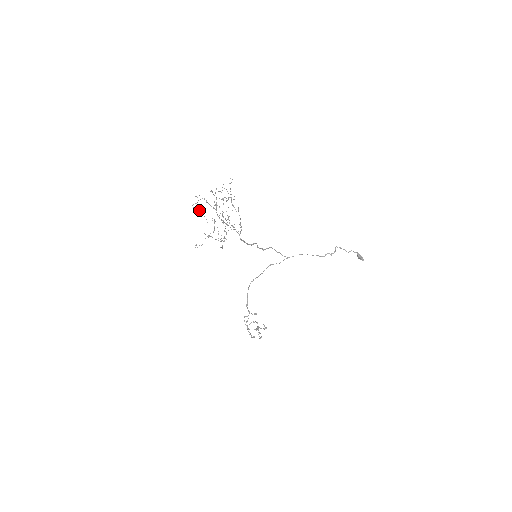
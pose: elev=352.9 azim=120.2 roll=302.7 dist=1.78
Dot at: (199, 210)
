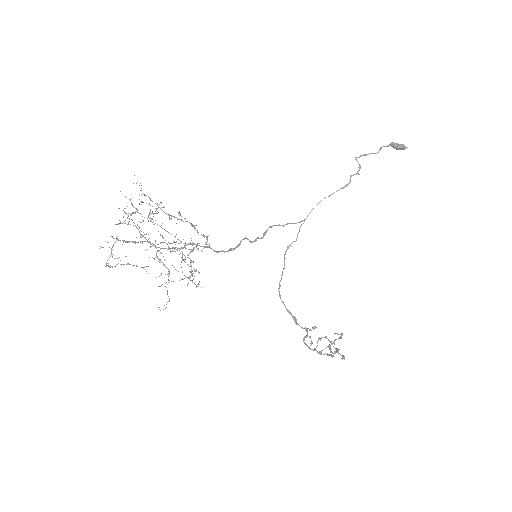
Dot at: occluded
